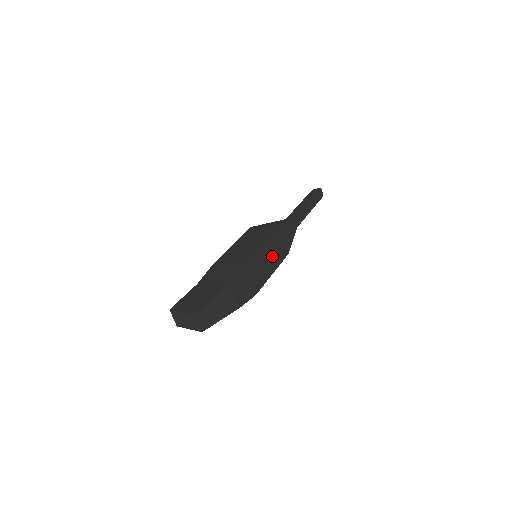
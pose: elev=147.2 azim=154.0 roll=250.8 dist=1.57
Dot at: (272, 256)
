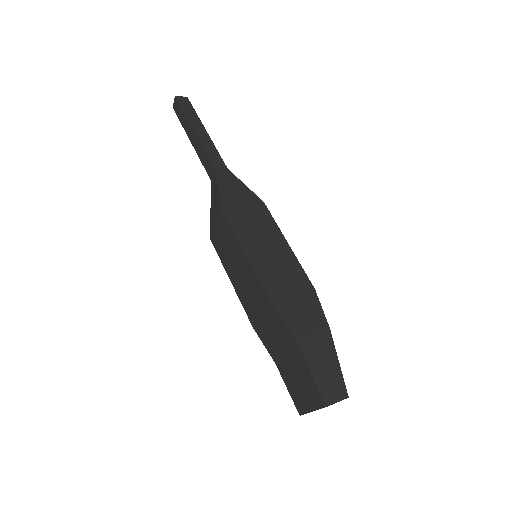
Dot at: (265, 238)
